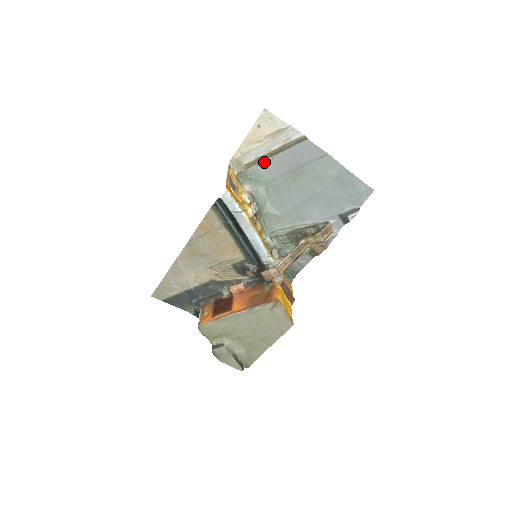
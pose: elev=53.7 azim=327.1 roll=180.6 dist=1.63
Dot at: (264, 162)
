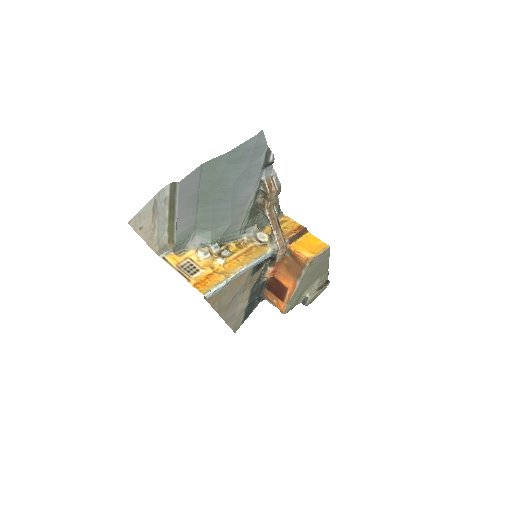
Dot at: (176, 228)
